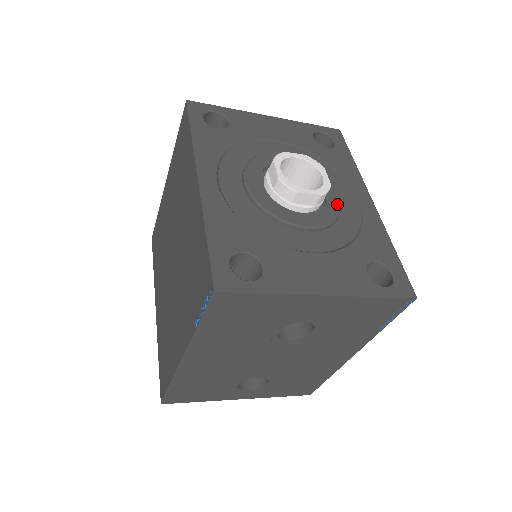
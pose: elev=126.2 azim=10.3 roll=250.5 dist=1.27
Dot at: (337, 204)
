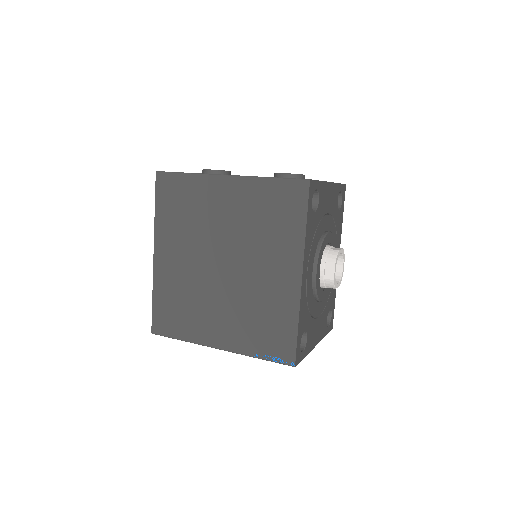
Dot at: occluded
